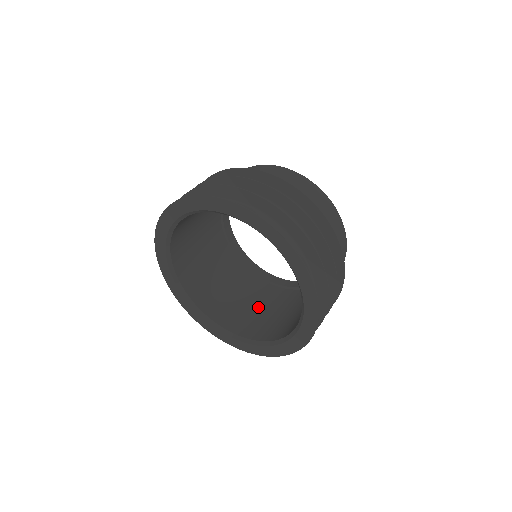
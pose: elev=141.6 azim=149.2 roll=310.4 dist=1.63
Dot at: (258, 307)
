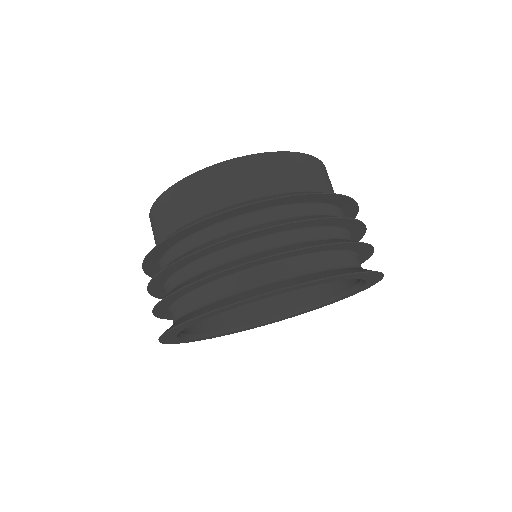
Dot at: occluded
